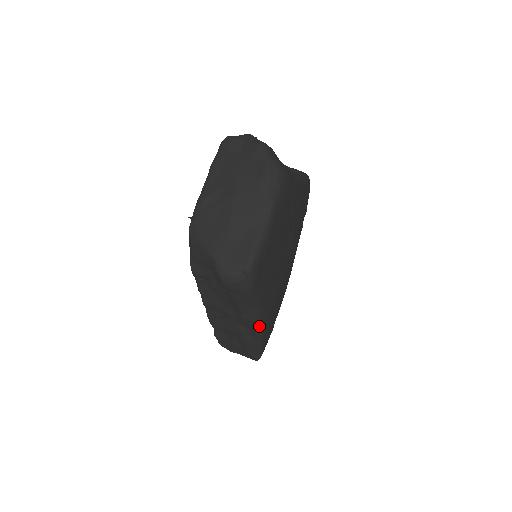
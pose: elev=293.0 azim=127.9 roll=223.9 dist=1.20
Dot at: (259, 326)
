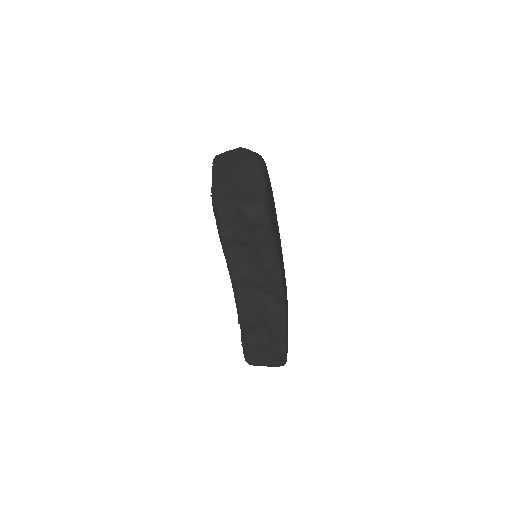
Dot at: (281, 278)
